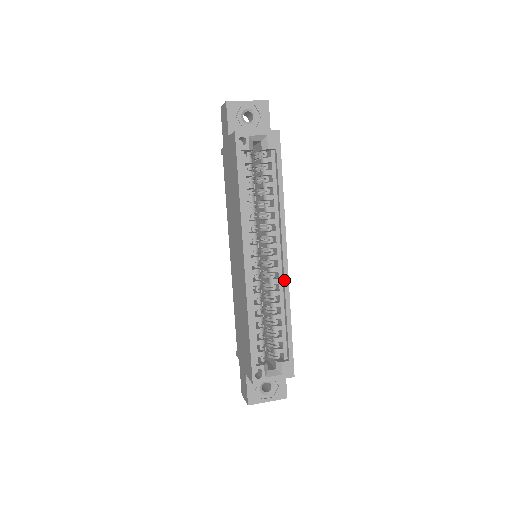
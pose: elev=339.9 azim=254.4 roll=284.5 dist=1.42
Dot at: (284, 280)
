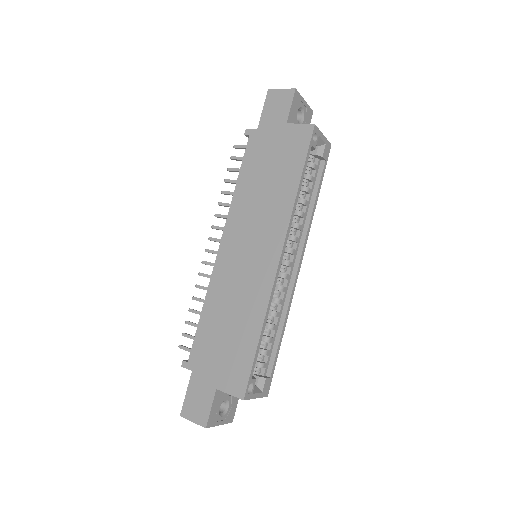
Dot at: (292, 290)
